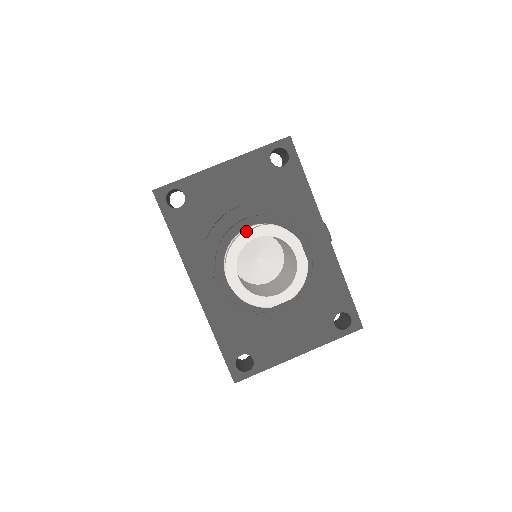
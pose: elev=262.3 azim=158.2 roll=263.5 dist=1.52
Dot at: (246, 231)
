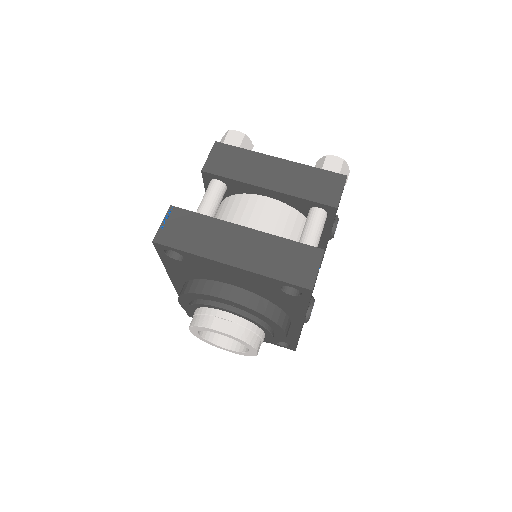
Dot at: (215, 330)
